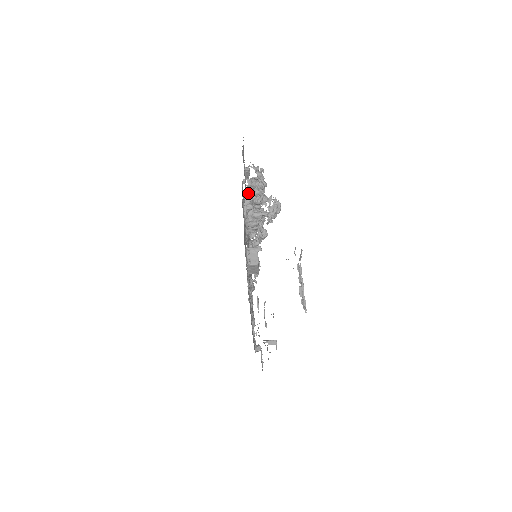
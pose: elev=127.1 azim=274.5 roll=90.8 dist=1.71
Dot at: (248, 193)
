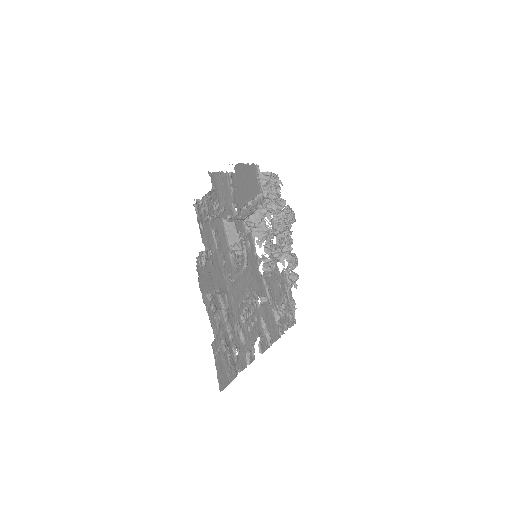
Dot at: occluded
